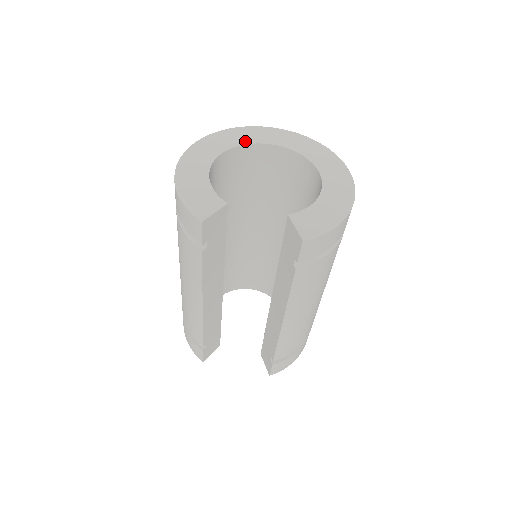
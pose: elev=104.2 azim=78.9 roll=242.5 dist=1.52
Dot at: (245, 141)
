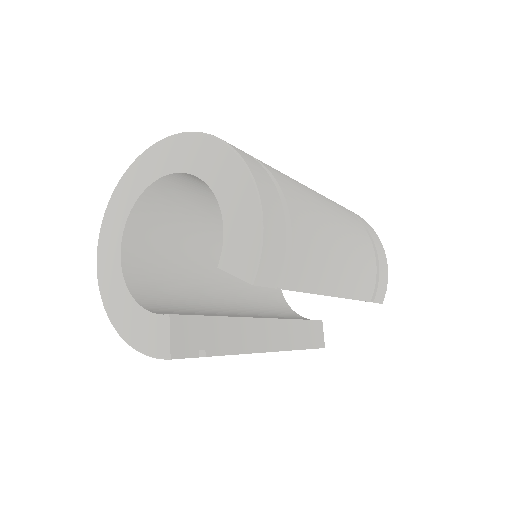
Dot at: (122, 220)
